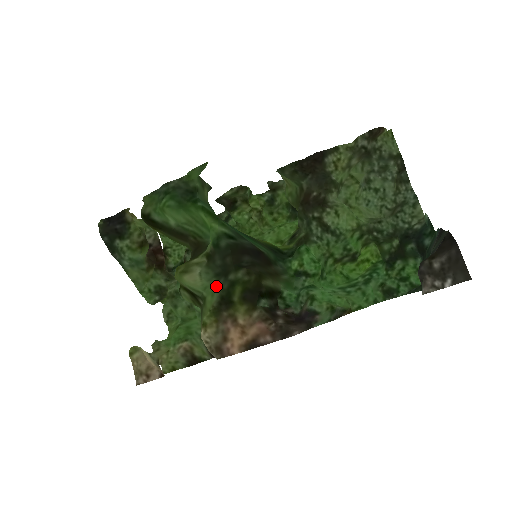
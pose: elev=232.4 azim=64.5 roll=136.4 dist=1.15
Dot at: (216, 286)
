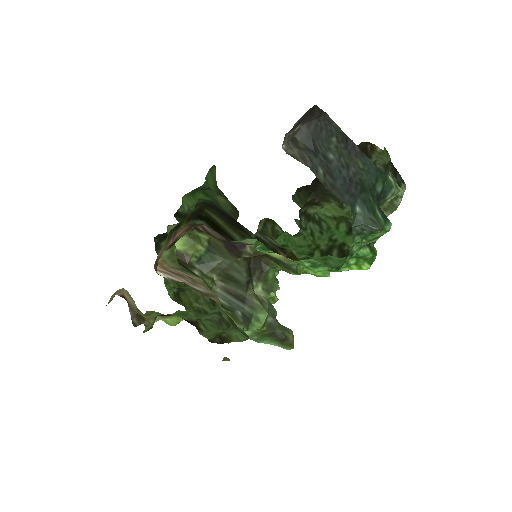
Dot at: occluded
